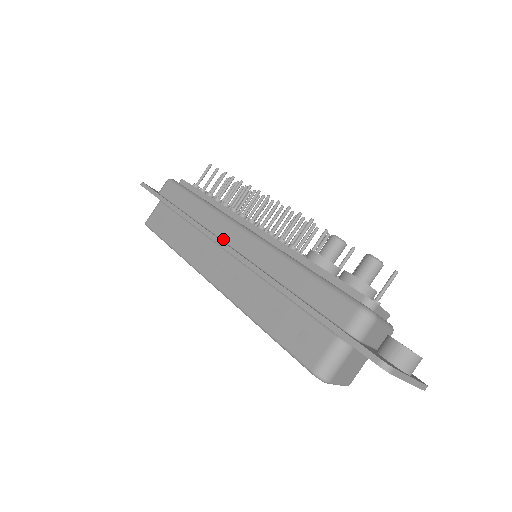
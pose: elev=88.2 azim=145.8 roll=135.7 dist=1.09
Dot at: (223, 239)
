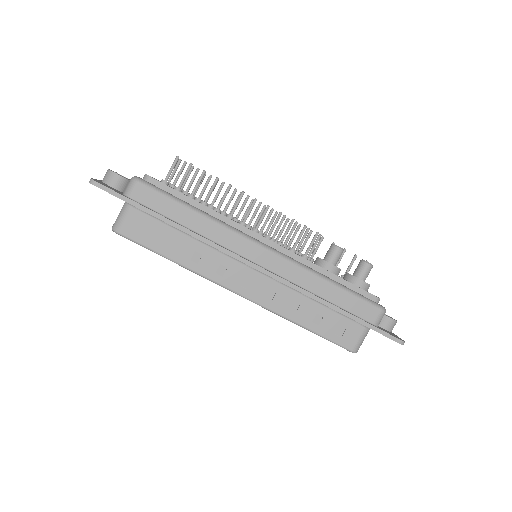
Dot at: (248, 258)
